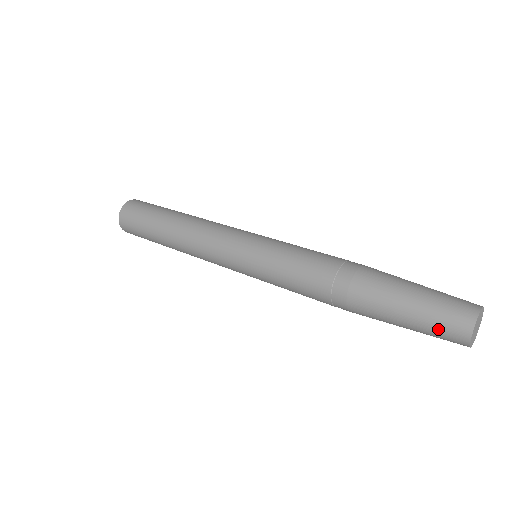
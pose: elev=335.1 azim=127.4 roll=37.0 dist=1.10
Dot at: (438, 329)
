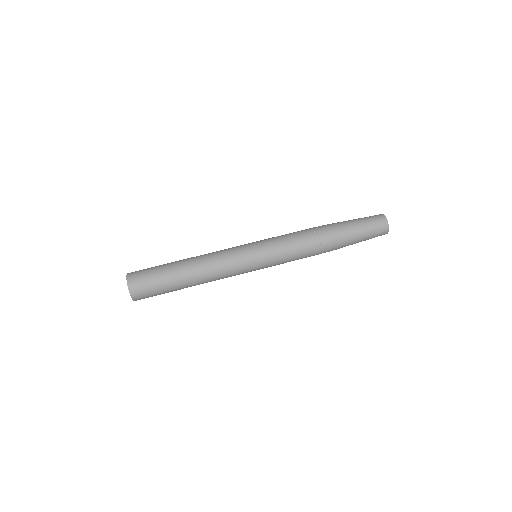
Dot at: (375, 236)
